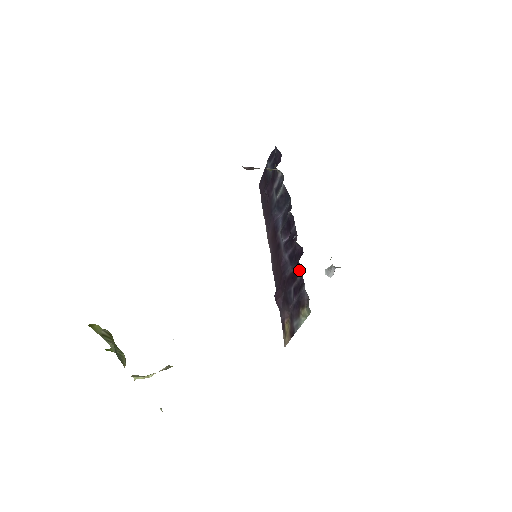
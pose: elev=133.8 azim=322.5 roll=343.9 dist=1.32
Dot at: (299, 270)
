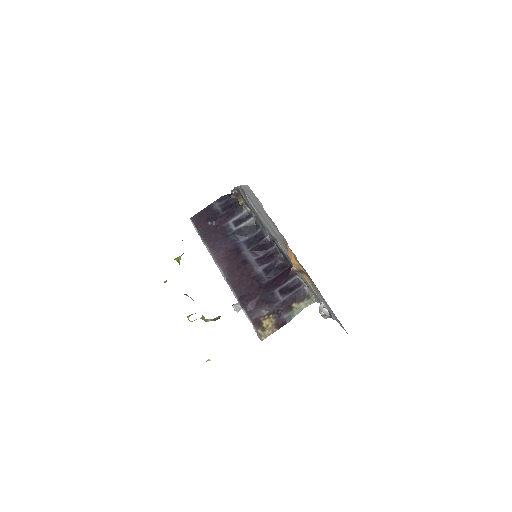
Dot at: (291, 275)
